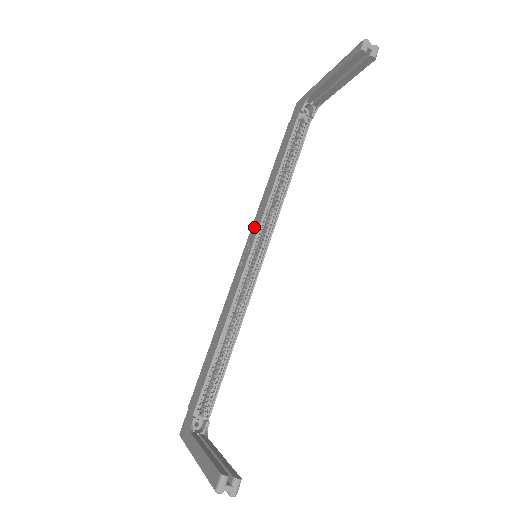
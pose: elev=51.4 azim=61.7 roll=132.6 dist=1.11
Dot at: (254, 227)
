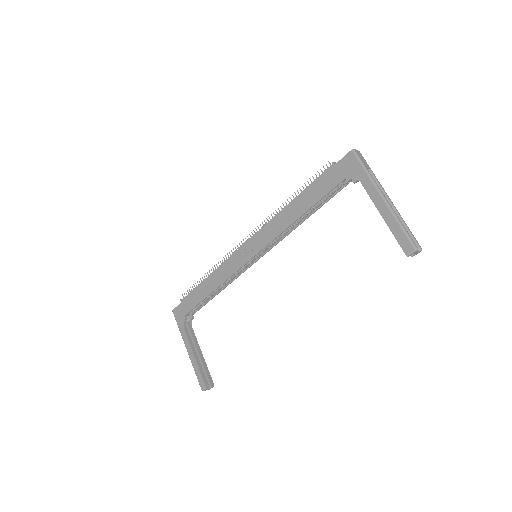
Dot at: (263, 236)
